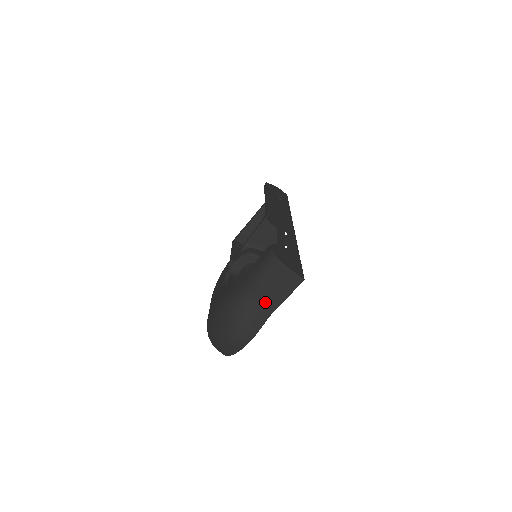
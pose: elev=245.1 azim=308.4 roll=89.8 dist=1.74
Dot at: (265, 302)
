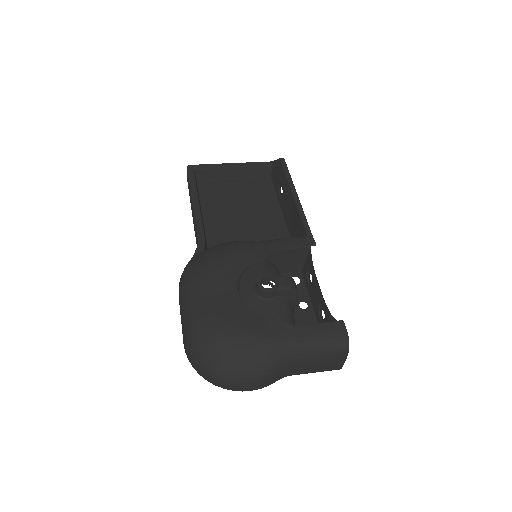
Dot at: (298, 368)
